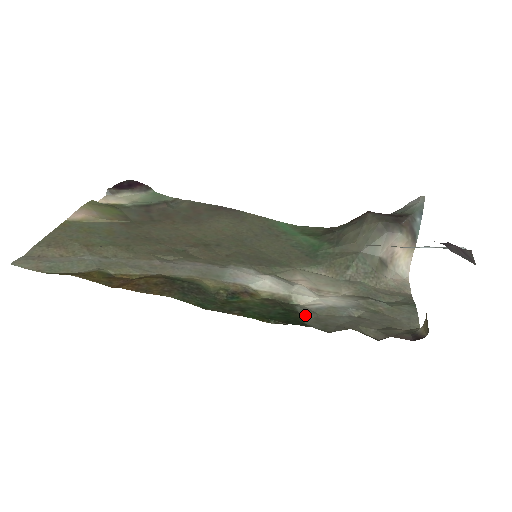
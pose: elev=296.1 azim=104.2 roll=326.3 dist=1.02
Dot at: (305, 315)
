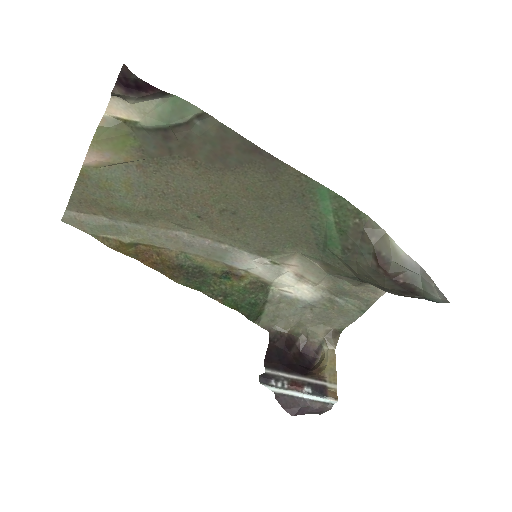
Dot at: (270, 303)
